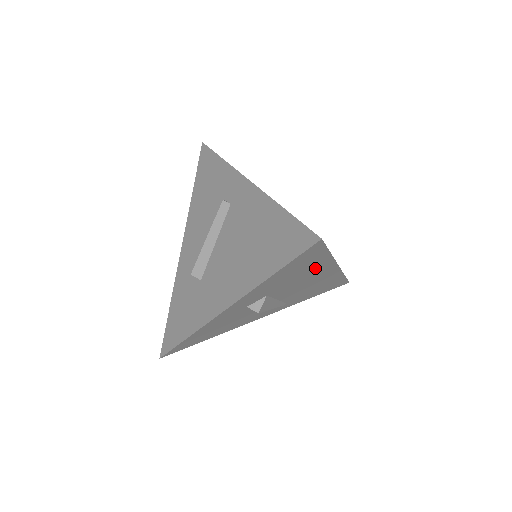
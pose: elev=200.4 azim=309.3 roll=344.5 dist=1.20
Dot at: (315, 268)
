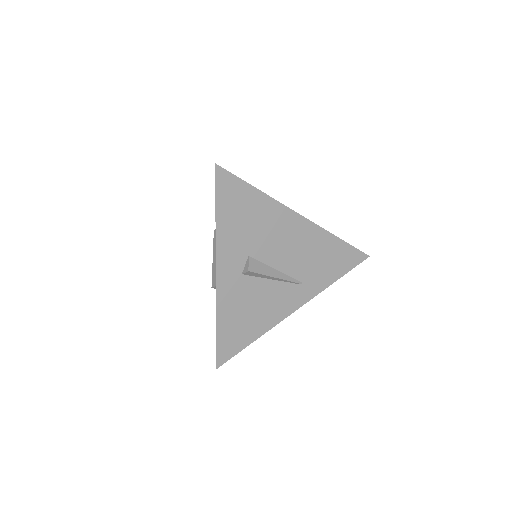
Dot at: (265, 213)
